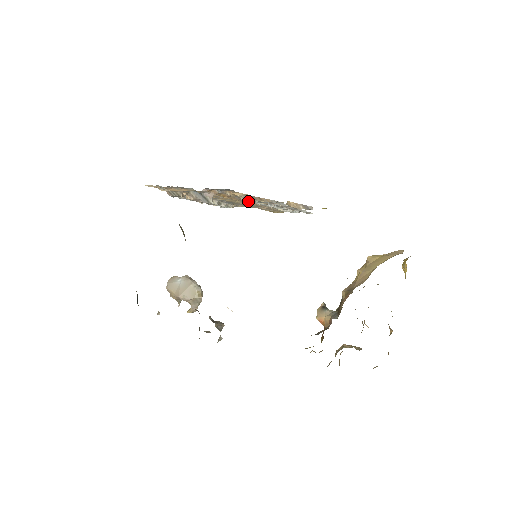
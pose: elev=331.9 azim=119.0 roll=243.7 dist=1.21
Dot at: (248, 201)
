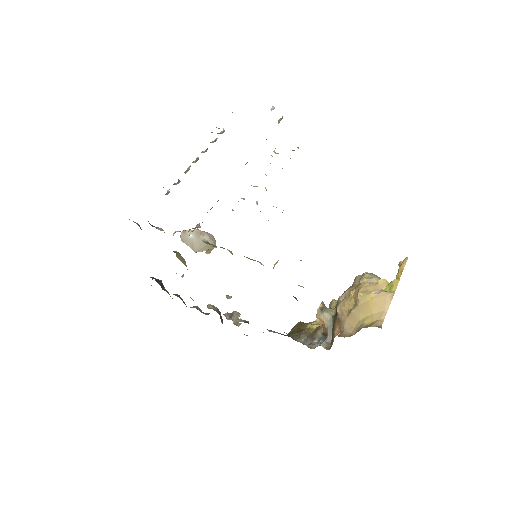
Dot at: occluded
